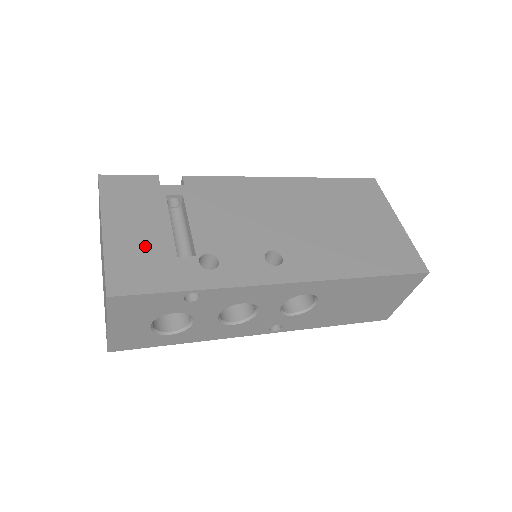
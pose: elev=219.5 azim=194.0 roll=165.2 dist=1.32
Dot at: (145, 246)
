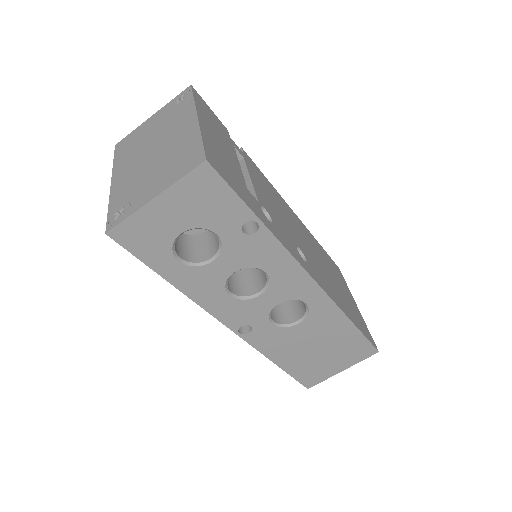
Dot at: (227, 159)
